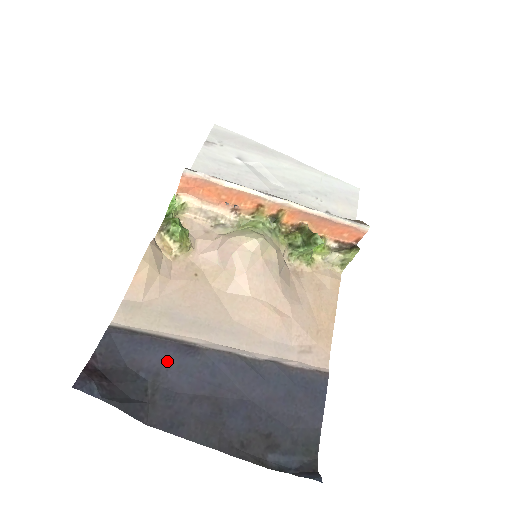
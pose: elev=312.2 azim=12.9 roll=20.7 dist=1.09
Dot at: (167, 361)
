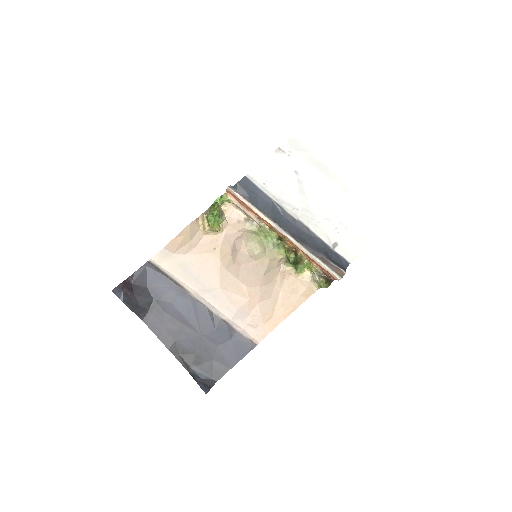
Dot at: (168, 294)
